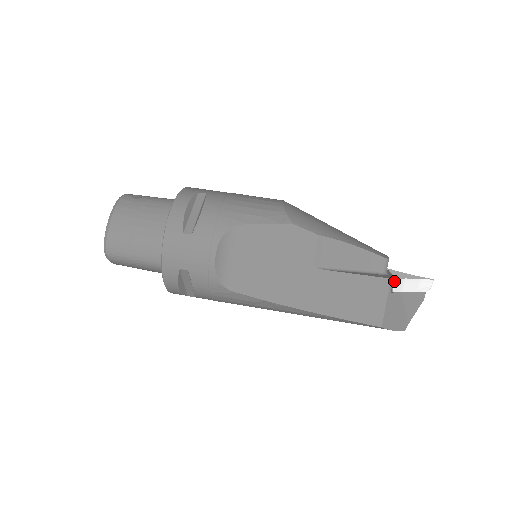
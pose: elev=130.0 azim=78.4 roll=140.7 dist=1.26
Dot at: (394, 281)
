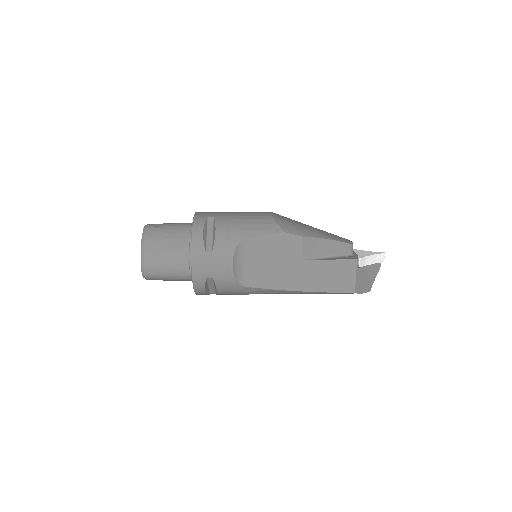
Dot at: (359, 260)
